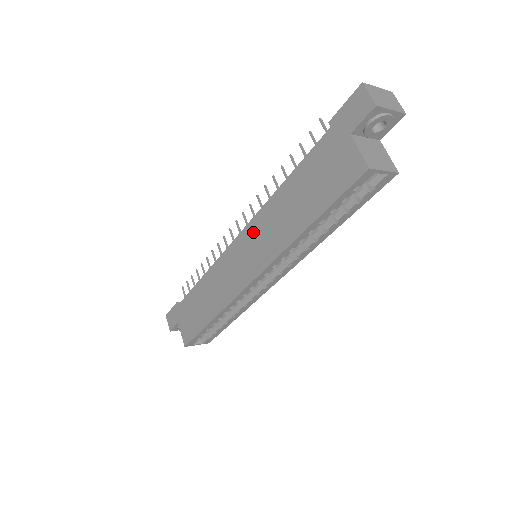
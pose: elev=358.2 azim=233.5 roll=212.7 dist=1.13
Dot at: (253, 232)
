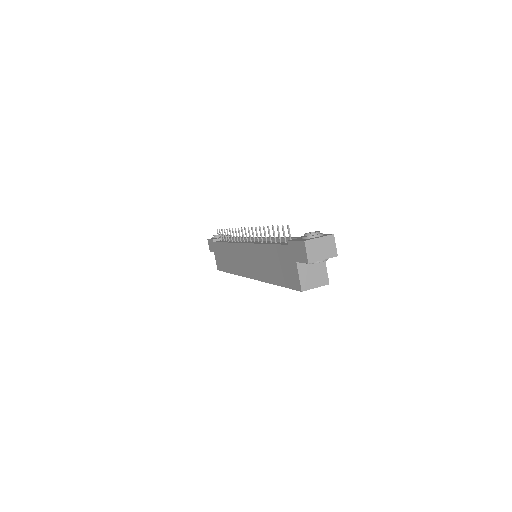
Dot at: (250, 252)
